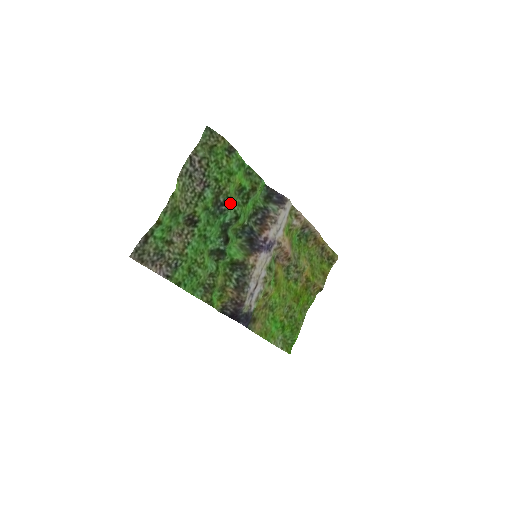
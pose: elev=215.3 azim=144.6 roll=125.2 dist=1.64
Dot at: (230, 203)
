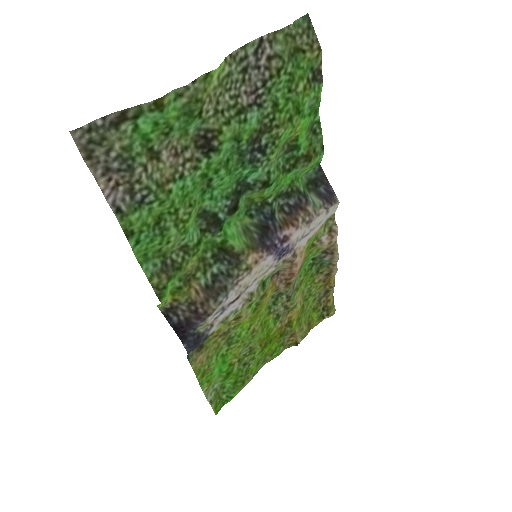
Dot at: (271, 155)
